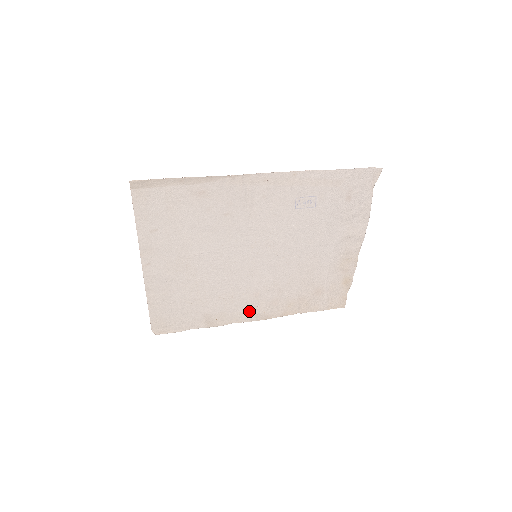
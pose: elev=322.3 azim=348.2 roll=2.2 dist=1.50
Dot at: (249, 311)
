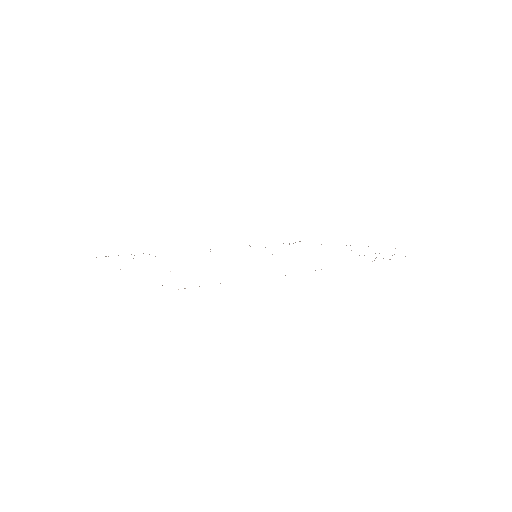
Dot at: occluded
